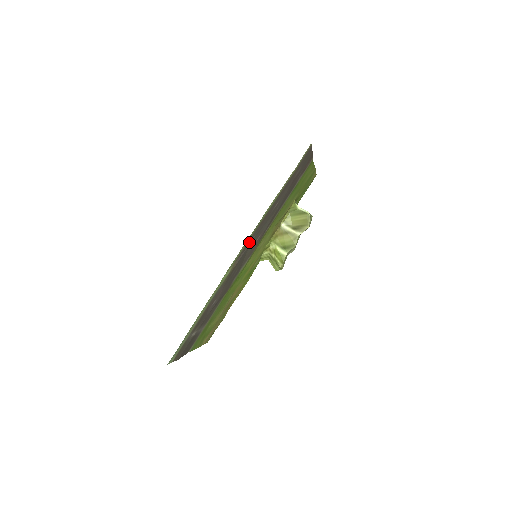
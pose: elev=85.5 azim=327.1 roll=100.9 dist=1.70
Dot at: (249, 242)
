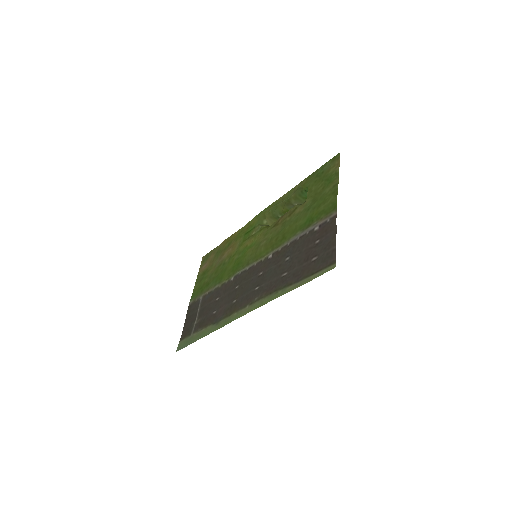
Dot at: (252, 295)
